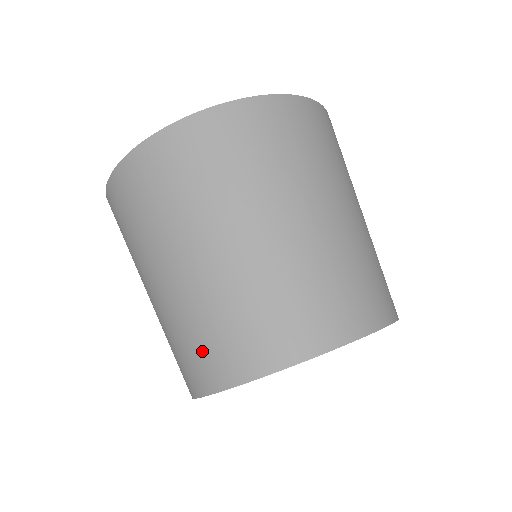
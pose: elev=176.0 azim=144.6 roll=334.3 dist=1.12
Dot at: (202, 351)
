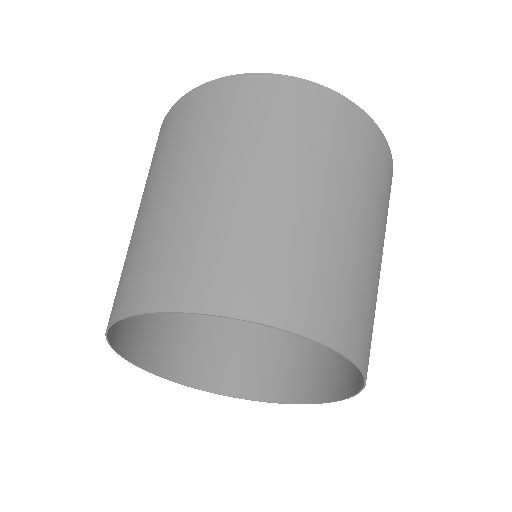
Dot at: (117, 288)
